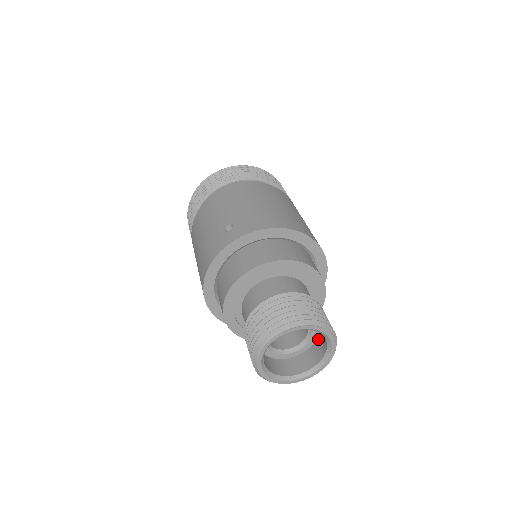
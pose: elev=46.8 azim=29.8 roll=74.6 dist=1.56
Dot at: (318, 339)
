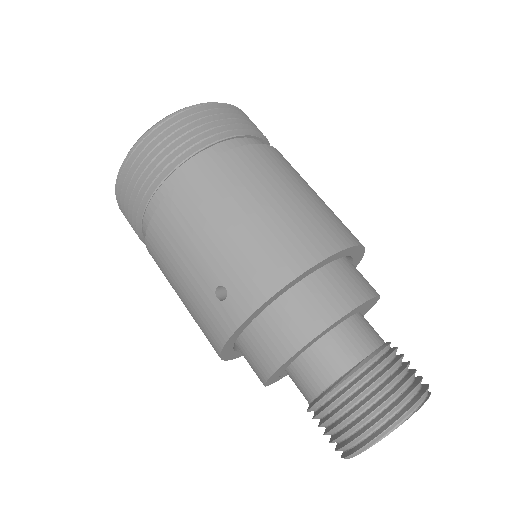
Dot at: occluded
